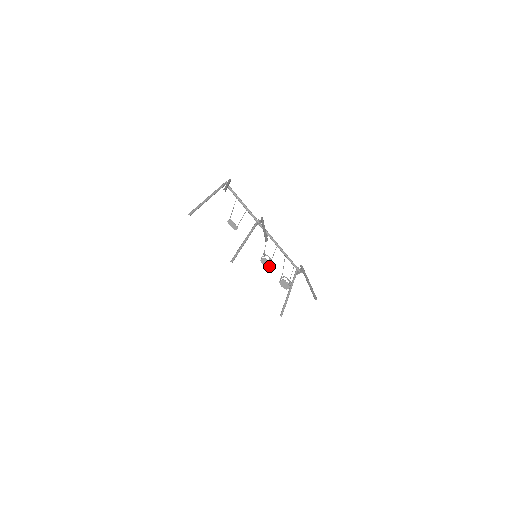
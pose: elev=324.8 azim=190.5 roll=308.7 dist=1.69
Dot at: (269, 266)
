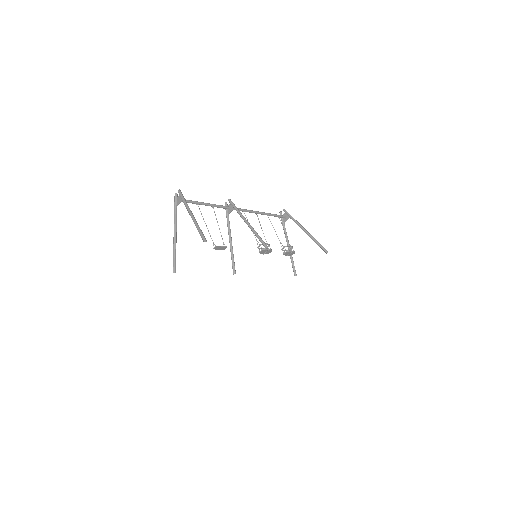
Dot at: (270, 252)
